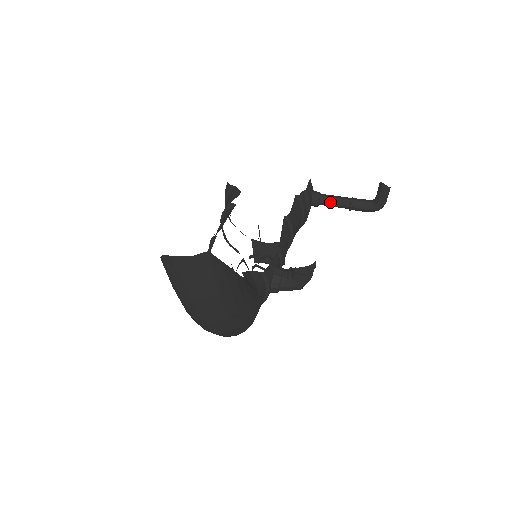
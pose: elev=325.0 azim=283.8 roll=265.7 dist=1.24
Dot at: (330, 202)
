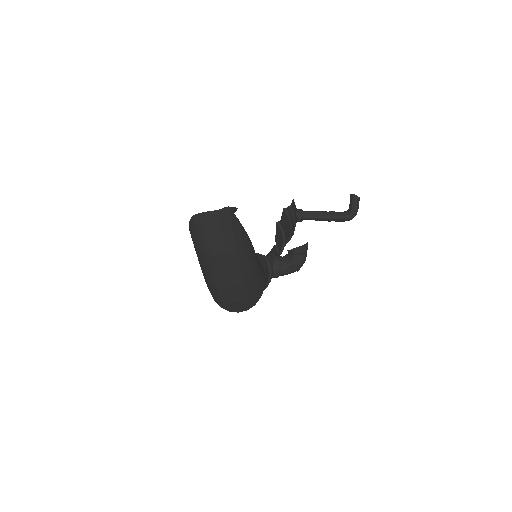
Dot at: (312, 216)
